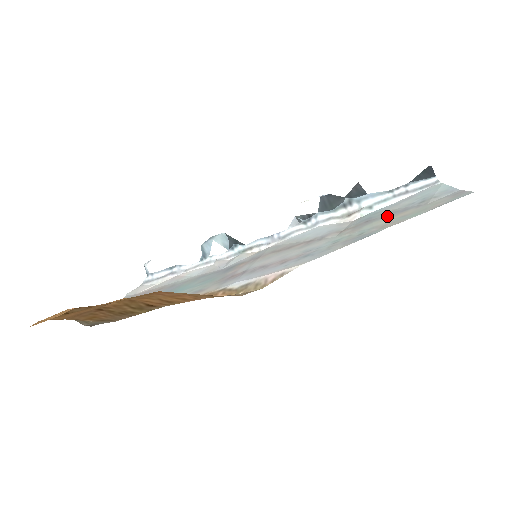
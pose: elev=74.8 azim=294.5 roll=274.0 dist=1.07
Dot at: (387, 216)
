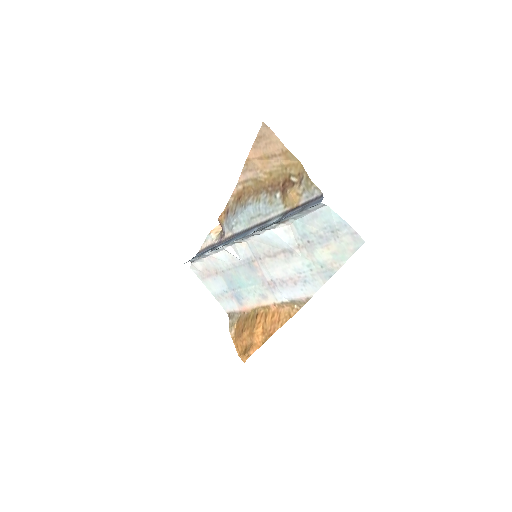
Dot at: (320, 244)
